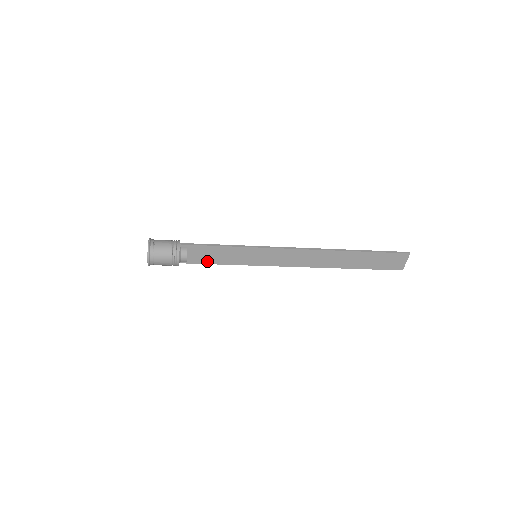
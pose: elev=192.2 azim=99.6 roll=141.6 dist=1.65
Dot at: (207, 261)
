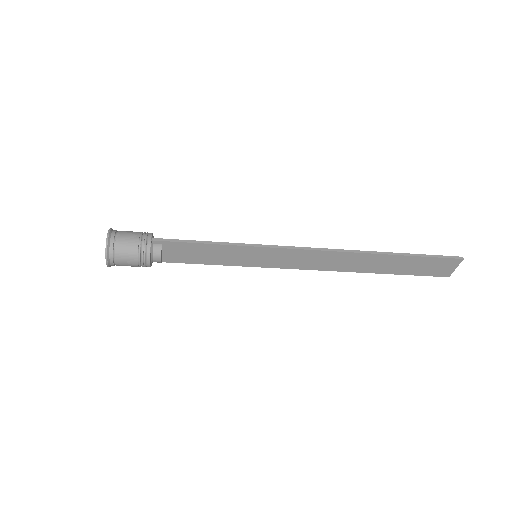
Dot at: (190, 260)
